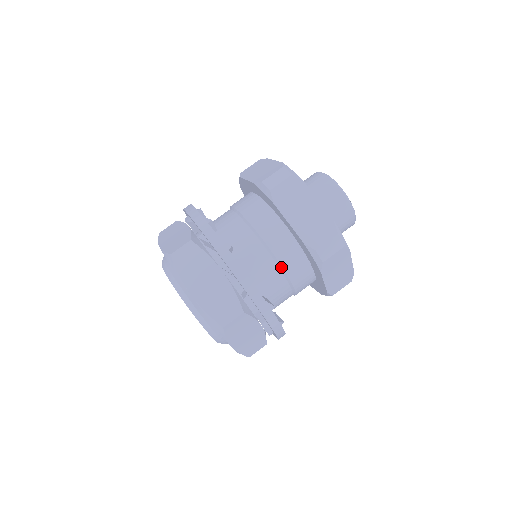
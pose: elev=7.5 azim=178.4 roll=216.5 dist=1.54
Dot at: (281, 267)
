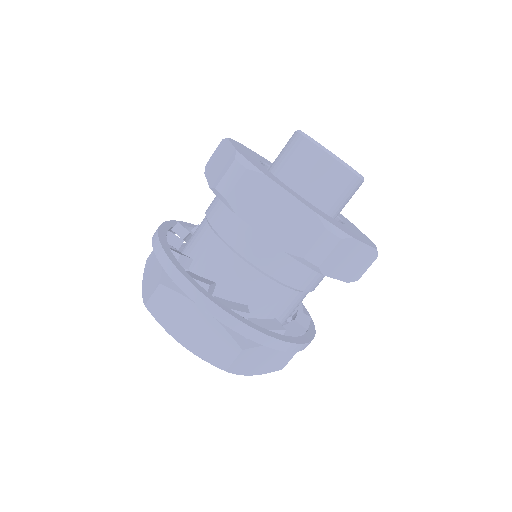
Dot at: occluded
